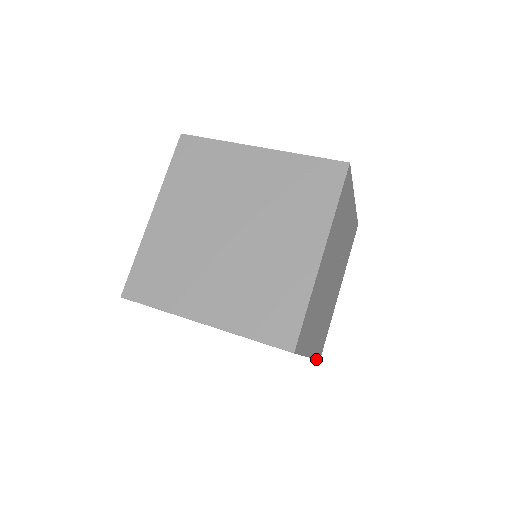
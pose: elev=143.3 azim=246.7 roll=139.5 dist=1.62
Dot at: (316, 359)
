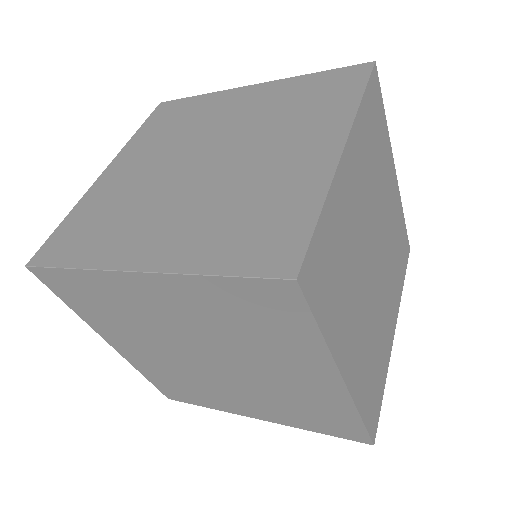
Dot at: (364, 425)
